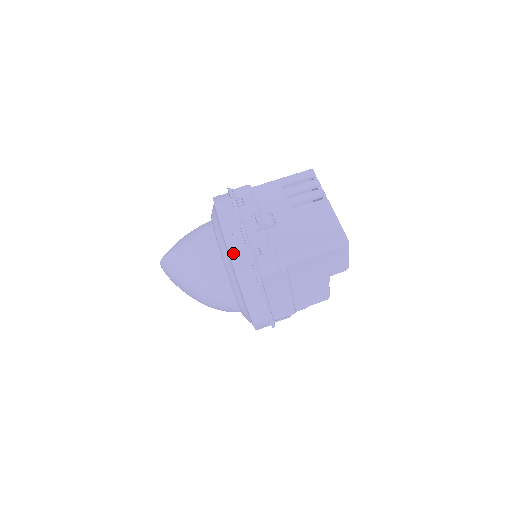
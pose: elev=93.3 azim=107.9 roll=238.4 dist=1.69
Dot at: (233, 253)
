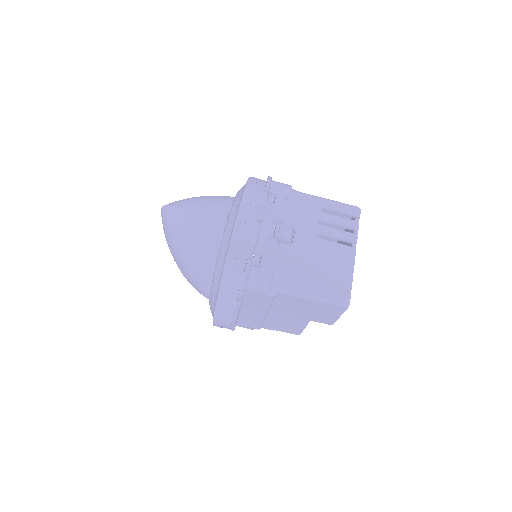
Dot at: (233, 250)
